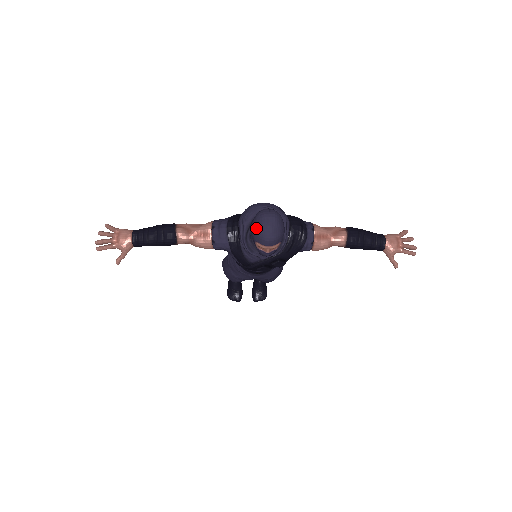
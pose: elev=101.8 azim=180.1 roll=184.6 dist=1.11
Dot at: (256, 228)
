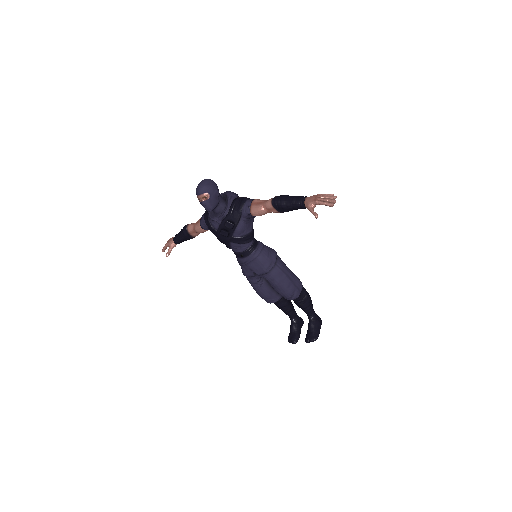
Dot at: occluded
